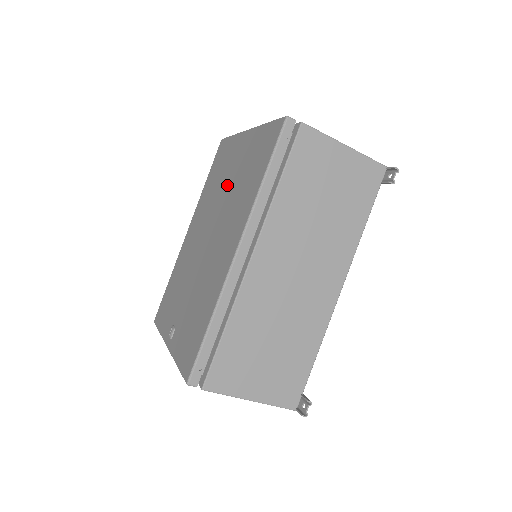
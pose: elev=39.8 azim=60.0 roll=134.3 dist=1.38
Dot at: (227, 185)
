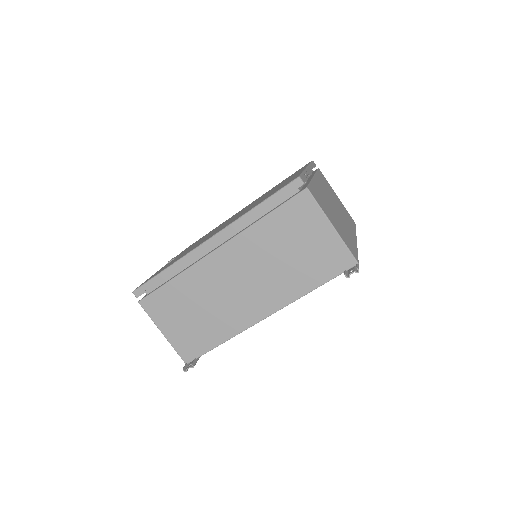
Dot at: occluded
